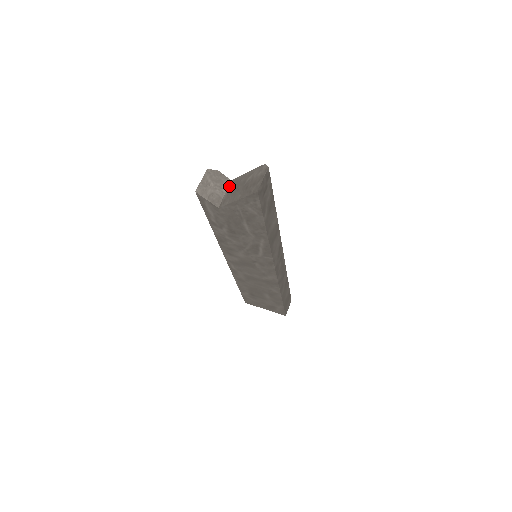
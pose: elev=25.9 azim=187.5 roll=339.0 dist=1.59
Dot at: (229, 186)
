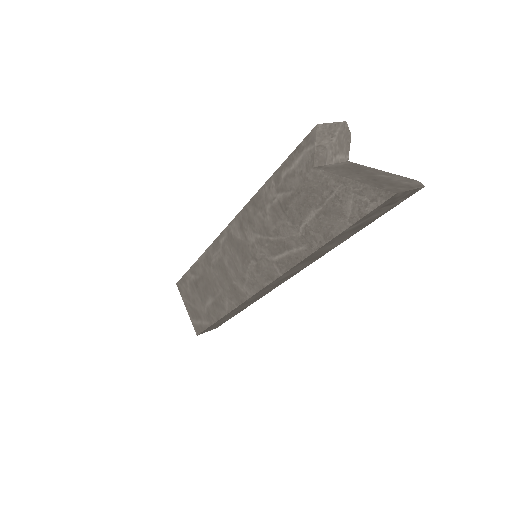
Dot at: (343, 162)
